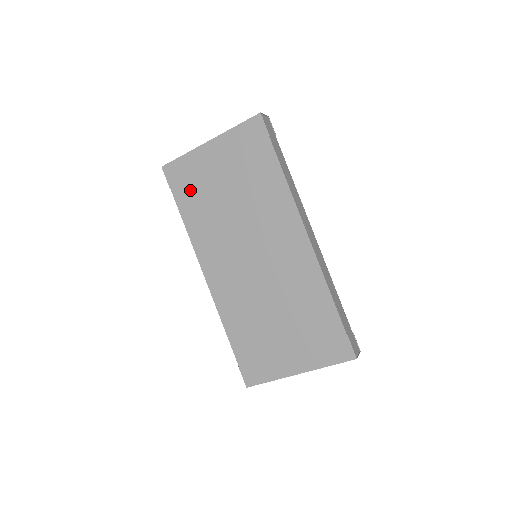
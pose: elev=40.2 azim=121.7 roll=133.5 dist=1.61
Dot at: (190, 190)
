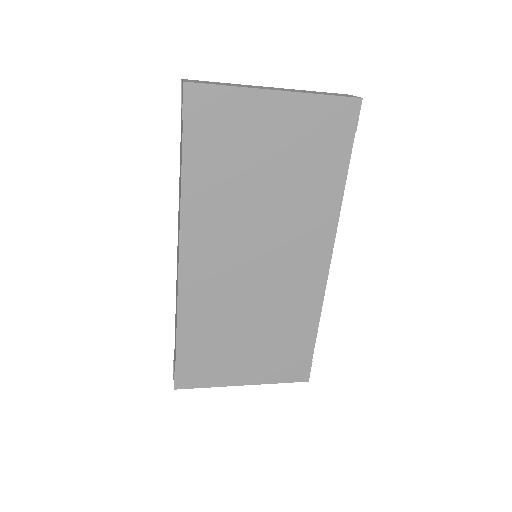
Dot at: (215, 142)
